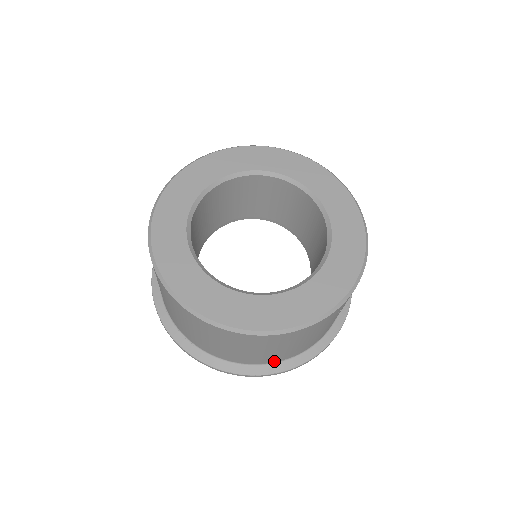
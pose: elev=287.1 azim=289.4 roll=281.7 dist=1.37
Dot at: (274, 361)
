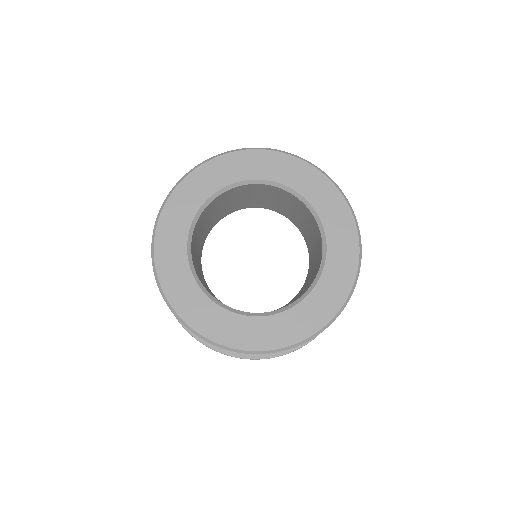
Dot at: occluded
